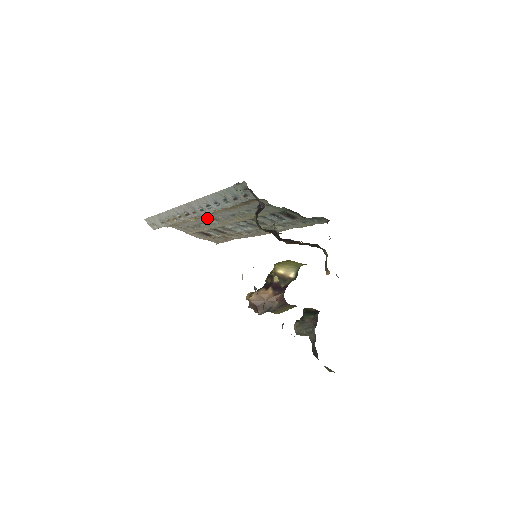
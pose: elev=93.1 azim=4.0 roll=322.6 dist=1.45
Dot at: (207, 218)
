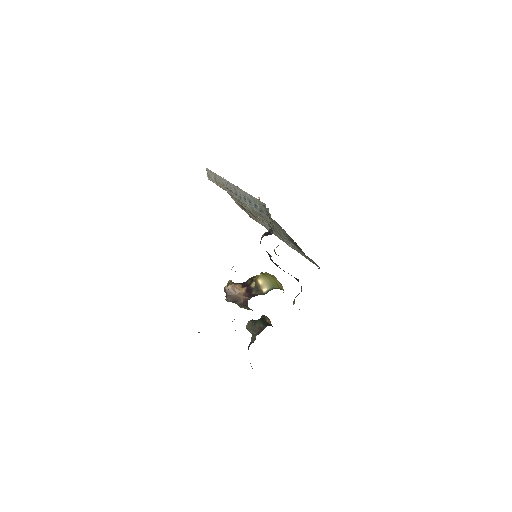
Dot at: occluded
